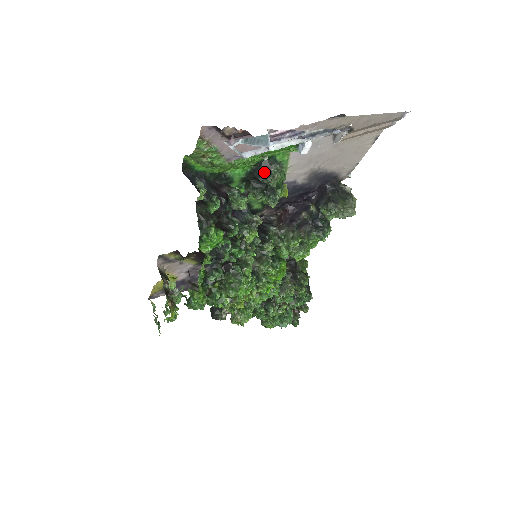
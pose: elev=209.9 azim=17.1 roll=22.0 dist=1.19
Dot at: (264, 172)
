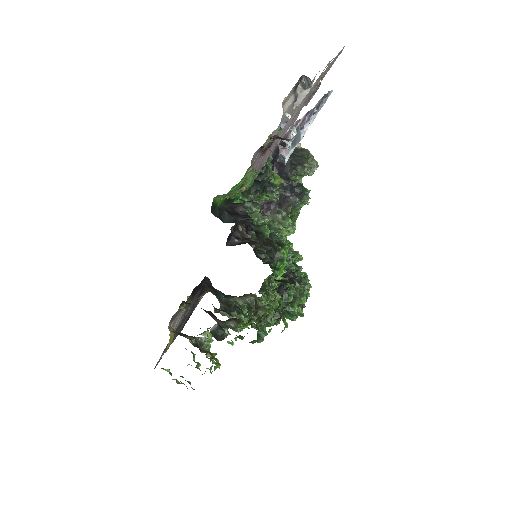
Dot at: (262, 170)
